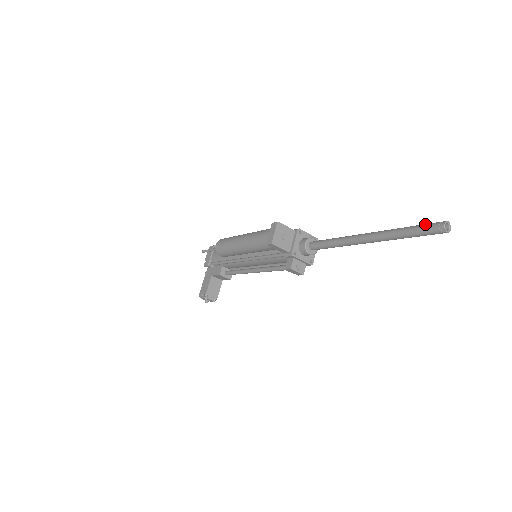
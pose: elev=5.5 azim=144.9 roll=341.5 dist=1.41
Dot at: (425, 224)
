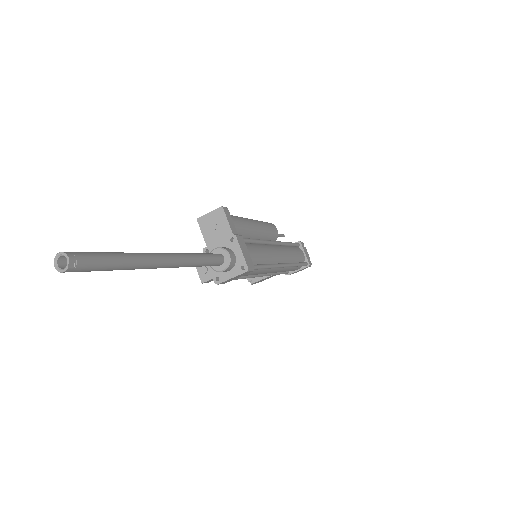
Dot at: occluded
